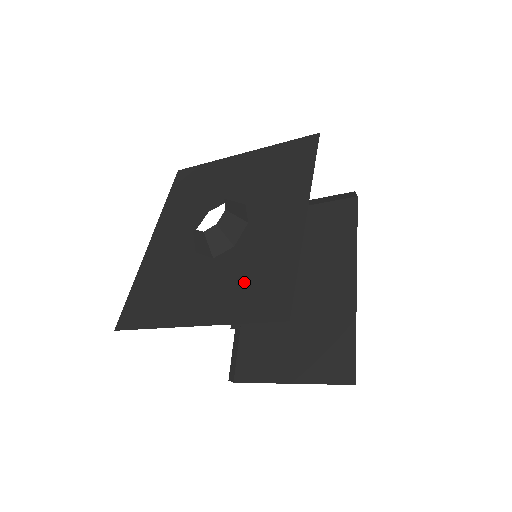
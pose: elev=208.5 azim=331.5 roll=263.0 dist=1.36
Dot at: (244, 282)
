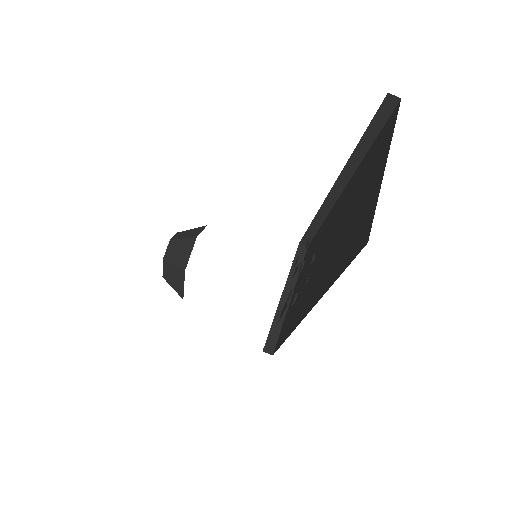
Dot at: occluded
